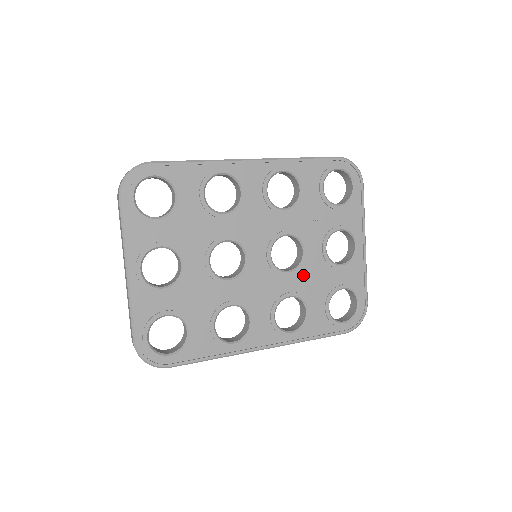
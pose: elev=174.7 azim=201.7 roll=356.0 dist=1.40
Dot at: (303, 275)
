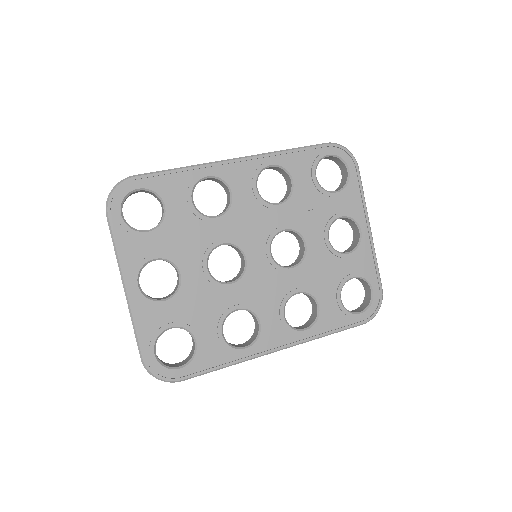
Dot at: (308, 269)
